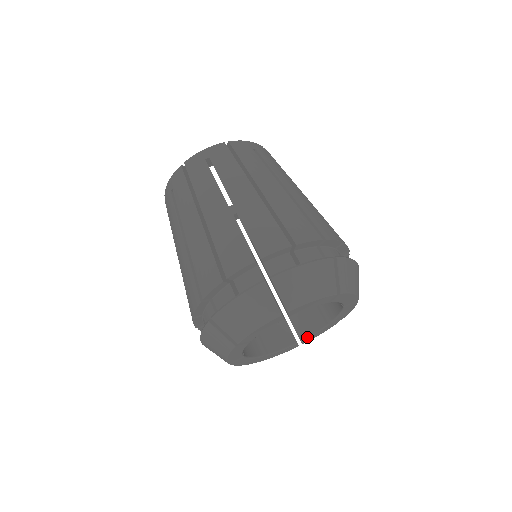
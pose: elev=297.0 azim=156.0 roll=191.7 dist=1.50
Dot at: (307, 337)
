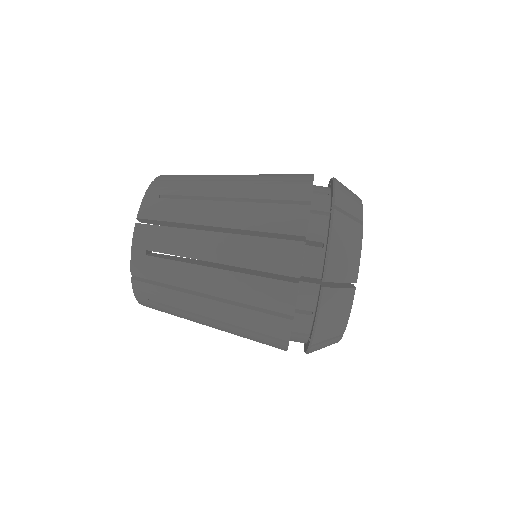
Dot at: occluded
